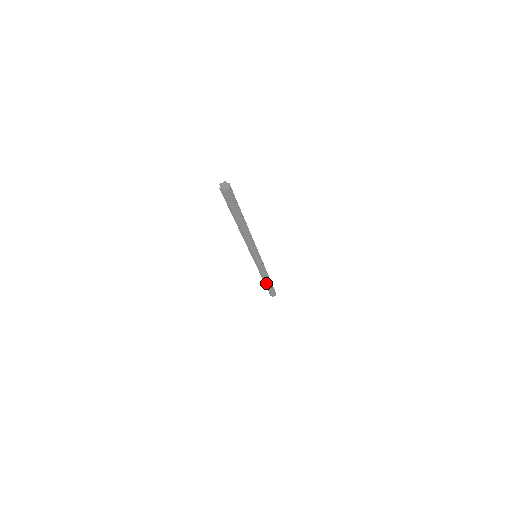
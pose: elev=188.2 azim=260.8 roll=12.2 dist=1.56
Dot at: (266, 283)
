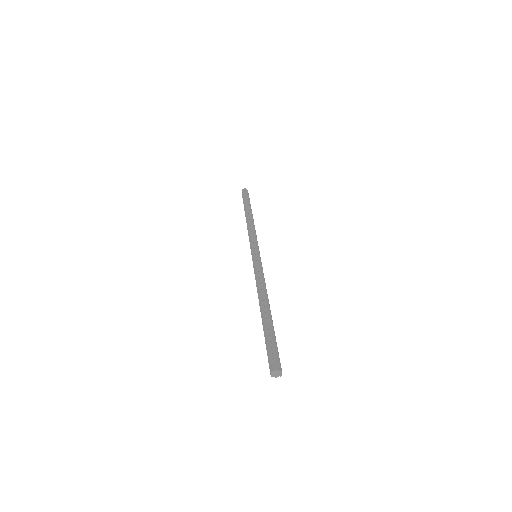
Dot at: occluded
